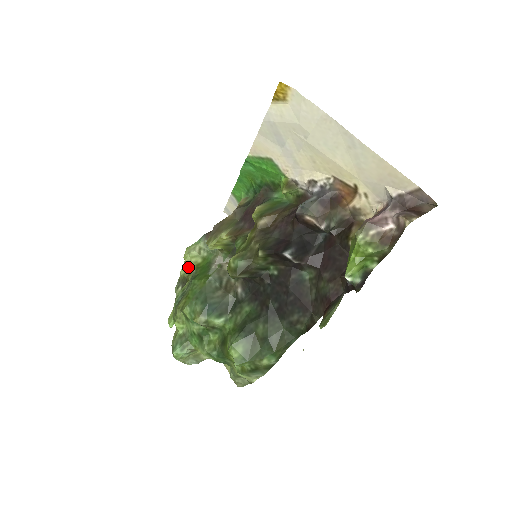
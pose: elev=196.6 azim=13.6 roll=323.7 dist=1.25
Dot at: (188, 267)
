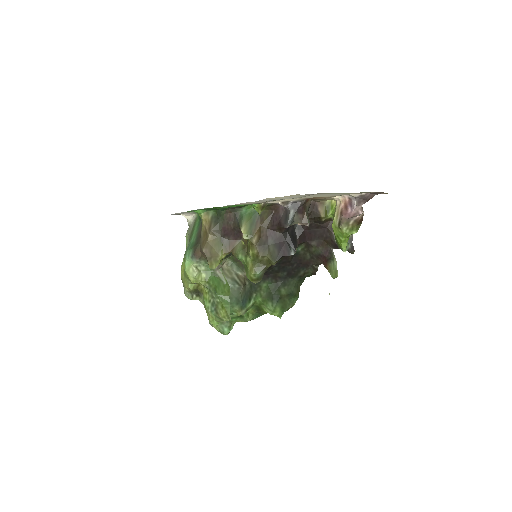
Dot at: occluded
